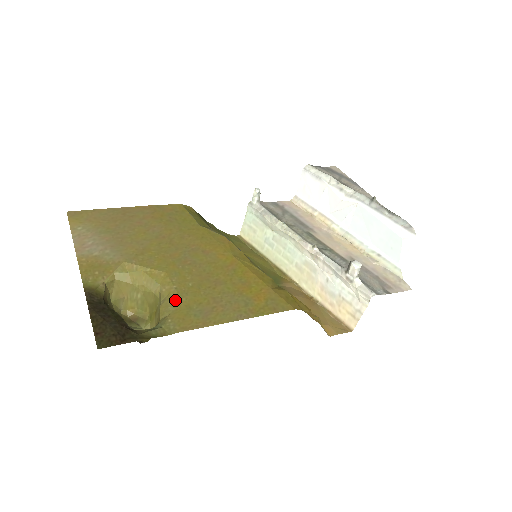
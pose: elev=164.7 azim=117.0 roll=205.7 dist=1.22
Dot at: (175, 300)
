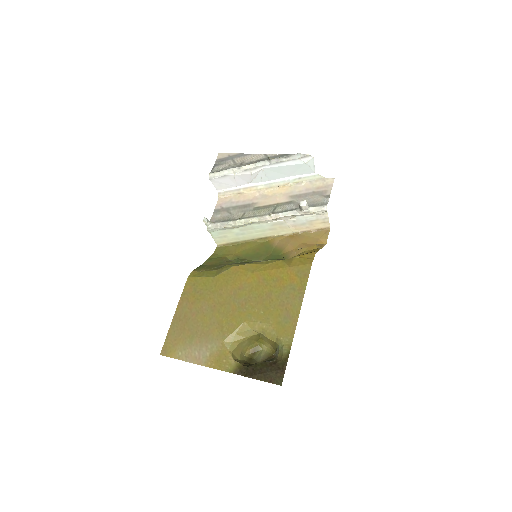
Dot at: (269, 327)
